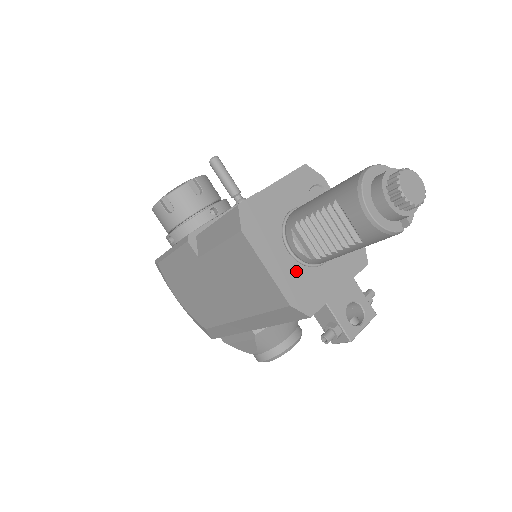
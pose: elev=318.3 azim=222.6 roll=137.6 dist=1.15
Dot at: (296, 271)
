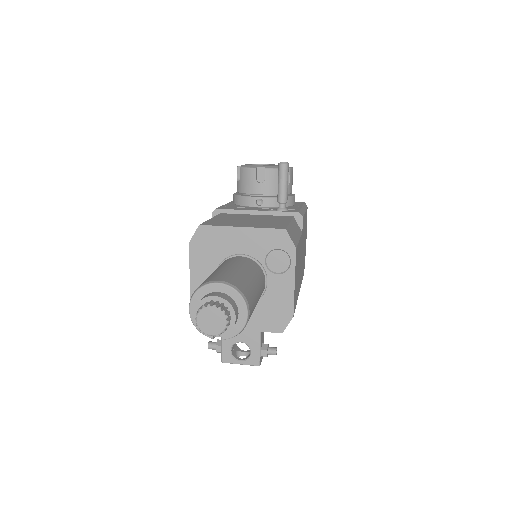
Dot at: occluded
